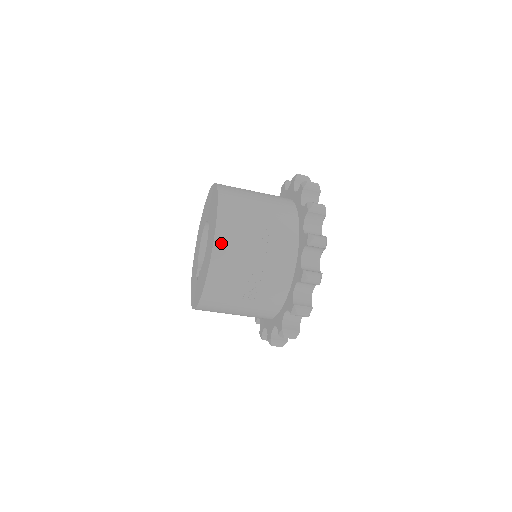
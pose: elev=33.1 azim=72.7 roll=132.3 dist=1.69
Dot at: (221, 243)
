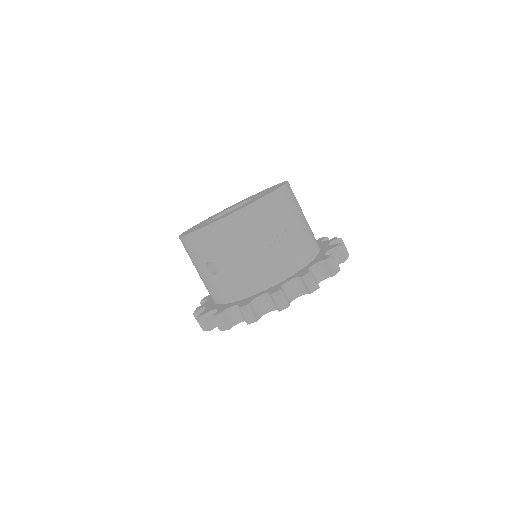
Dot at: (286, 191)
